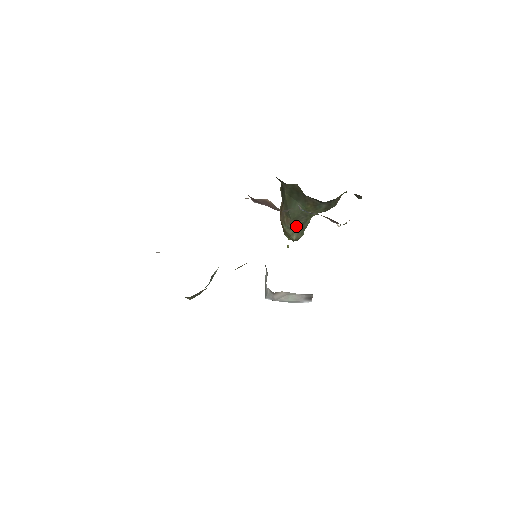
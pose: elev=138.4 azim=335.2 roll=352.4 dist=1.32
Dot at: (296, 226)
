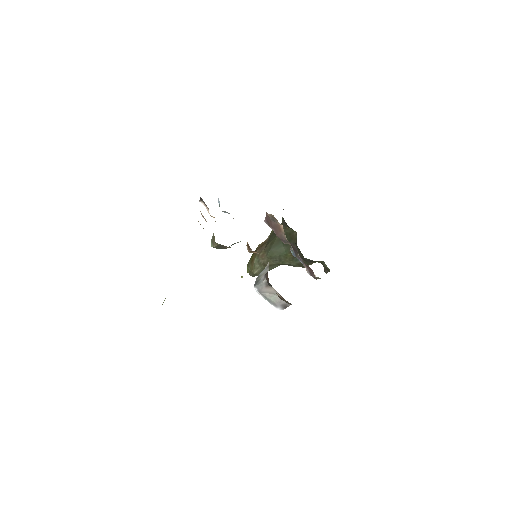
Dot at: (266, 264)
